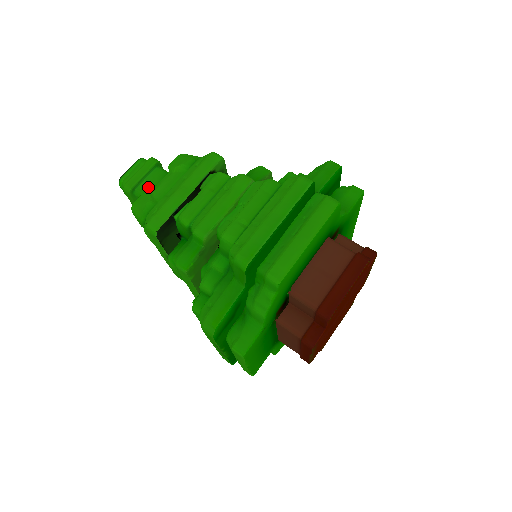
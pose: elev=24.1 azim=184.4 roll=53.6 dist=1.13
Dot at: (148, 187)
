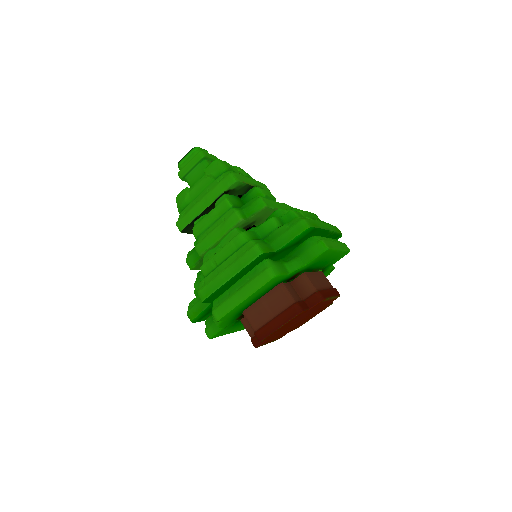
Dot at: (194, 178)
